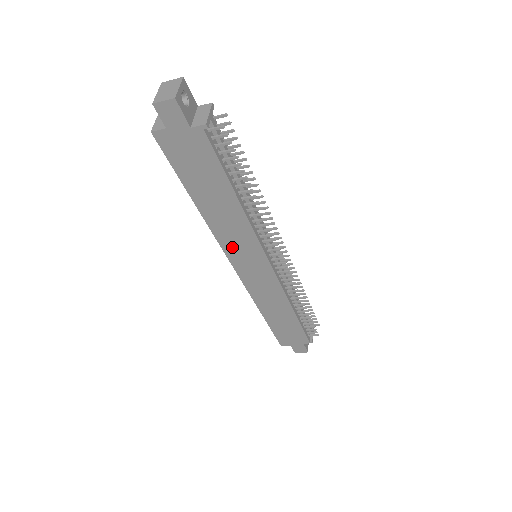
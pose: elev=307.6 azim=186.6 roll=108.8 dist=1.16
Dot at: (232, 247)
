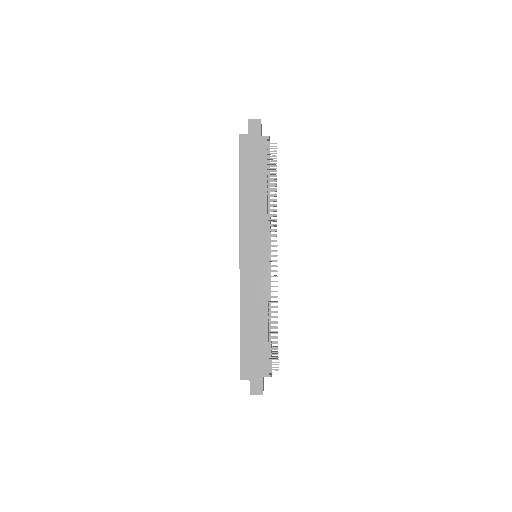
Dot at: (247, 232)
